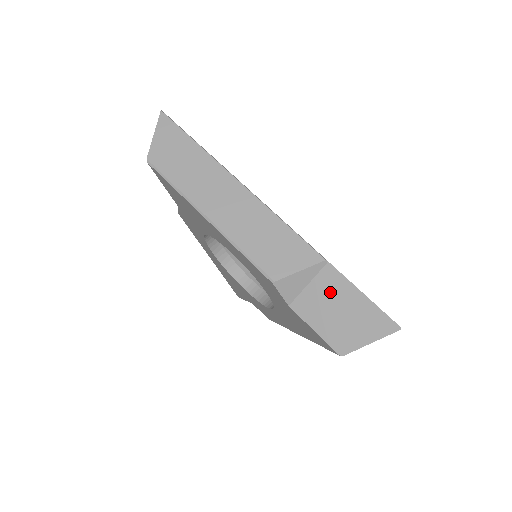
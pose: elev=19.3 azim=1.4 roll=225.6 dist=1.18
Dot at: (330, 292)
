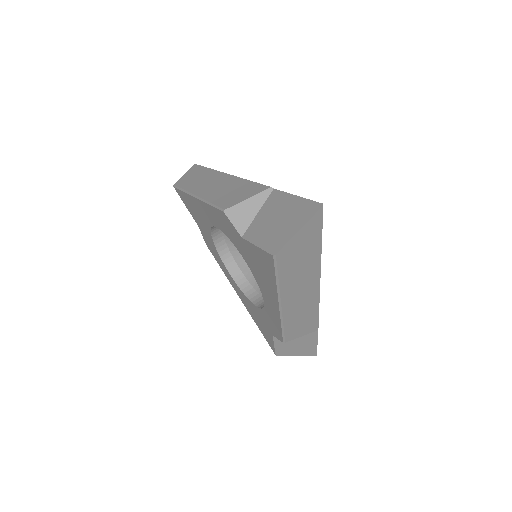
Dot at: (272, 209)
